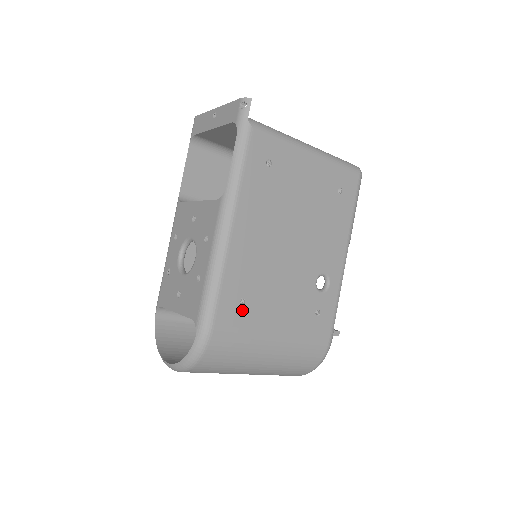
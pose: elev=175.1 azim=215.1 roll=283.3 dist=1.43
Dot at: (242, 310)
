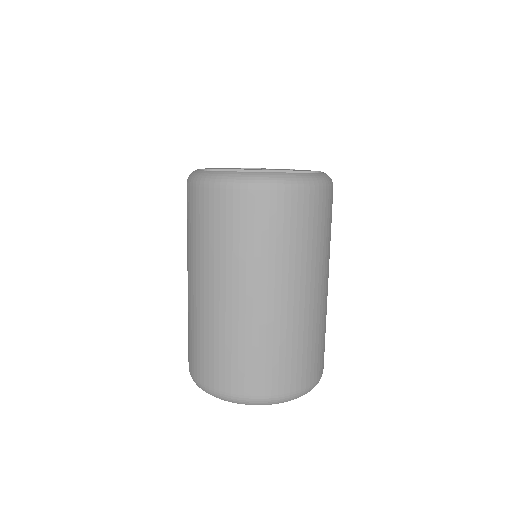
Dot at: occluded
